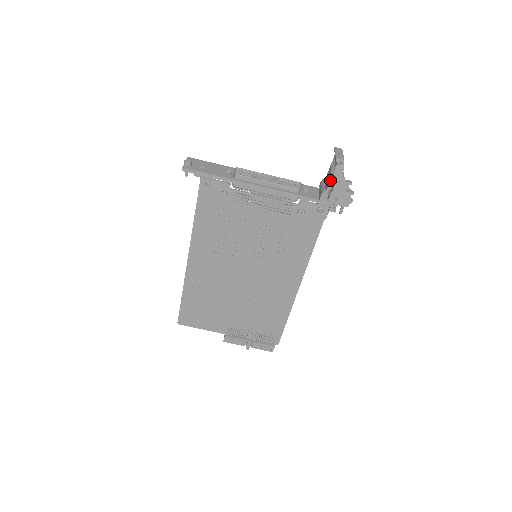
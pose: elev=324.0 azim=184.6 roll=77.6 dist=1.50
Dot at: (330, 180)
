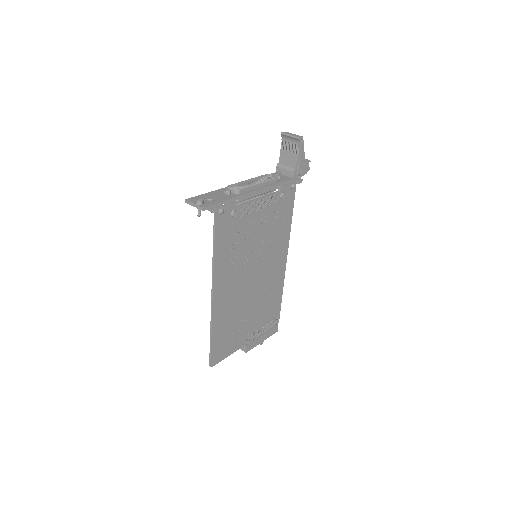
Dot at: (297, 158)
